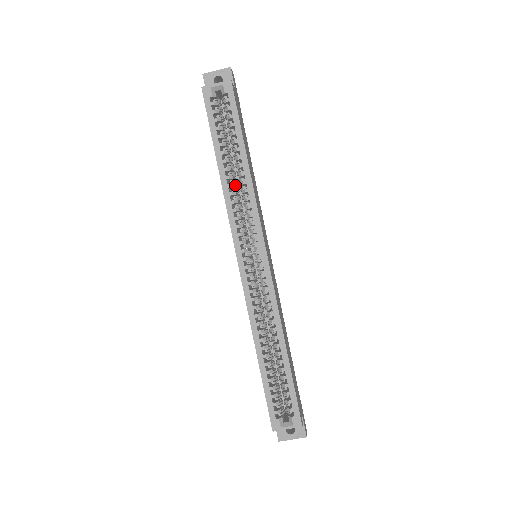
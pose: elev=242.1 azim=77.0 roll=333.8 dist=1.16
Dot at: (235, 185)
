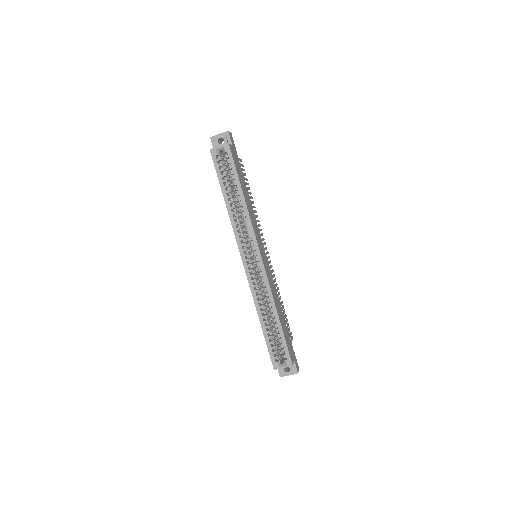
Dot at: (237, 211)
